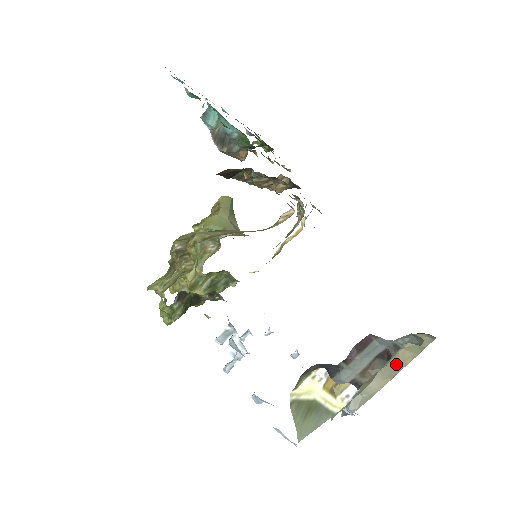
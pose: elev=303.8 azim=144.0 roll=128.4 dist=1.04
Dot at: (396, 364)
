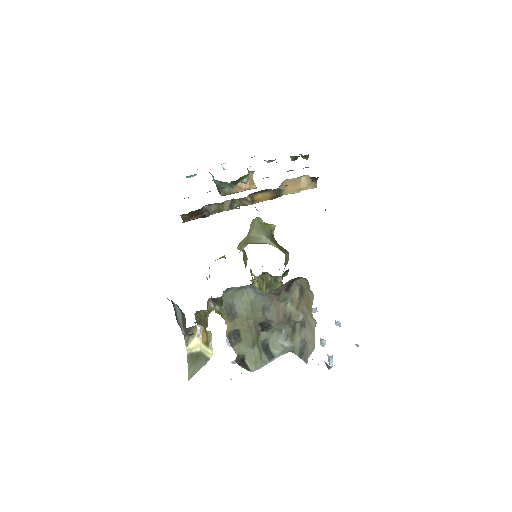
Dot at: (307, 311)
